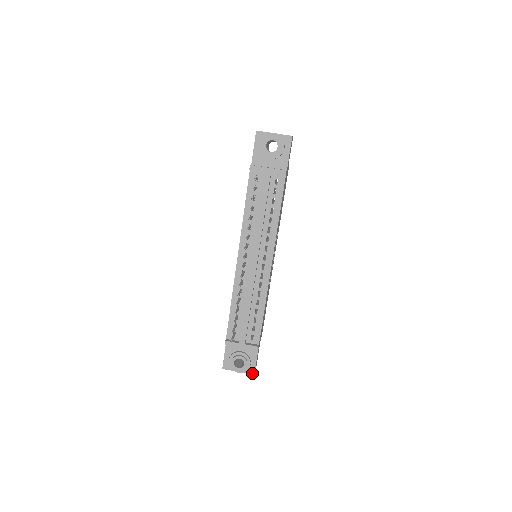
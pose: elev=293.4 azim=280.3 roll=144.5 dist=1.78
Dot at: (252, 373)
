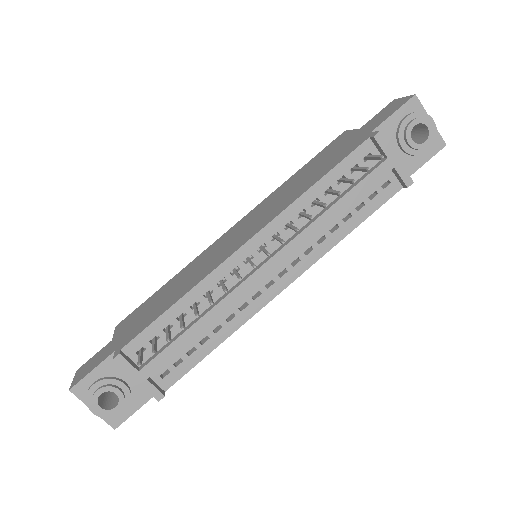
Dot at: (113, 425)
